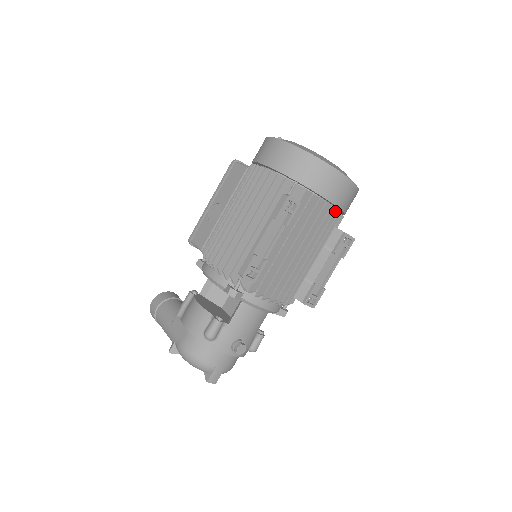
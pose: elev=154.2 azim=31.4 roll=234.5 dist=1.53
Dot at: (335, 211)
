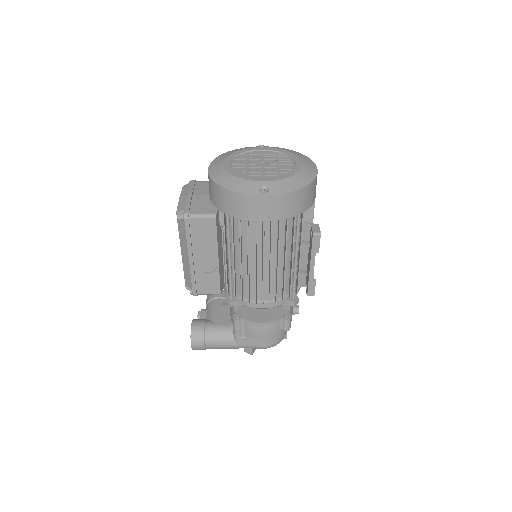
Dot at: occluded
